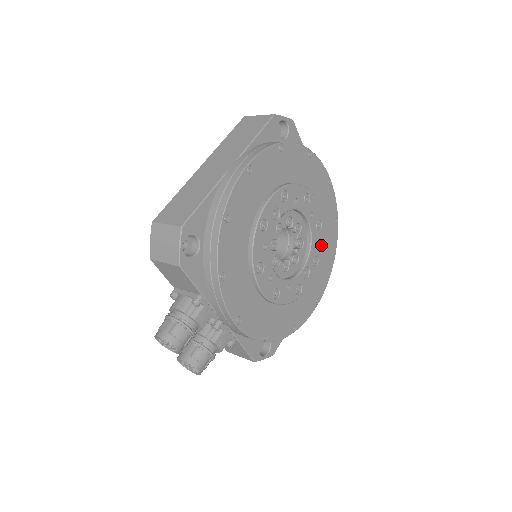
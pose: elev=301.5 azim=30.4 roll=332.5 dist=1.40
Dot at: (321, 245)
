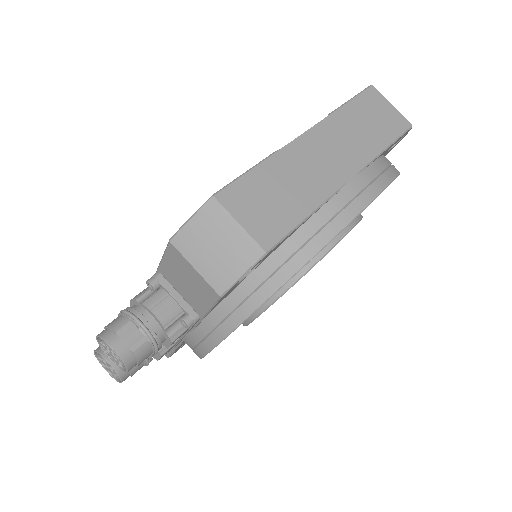
Dot at: occluded
